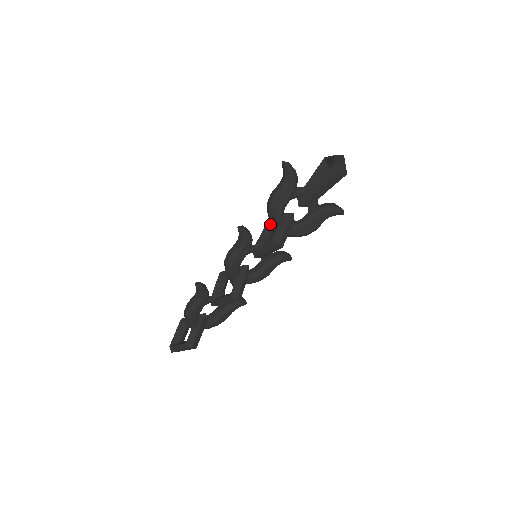
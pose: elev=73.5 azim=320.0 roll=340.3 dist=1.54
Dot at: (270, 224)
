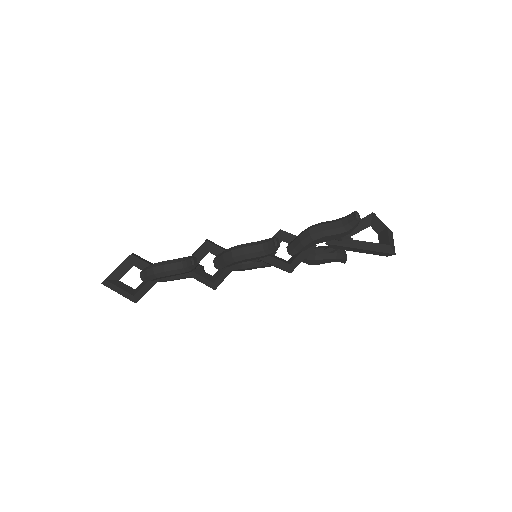
Dot at: (287, 234)
